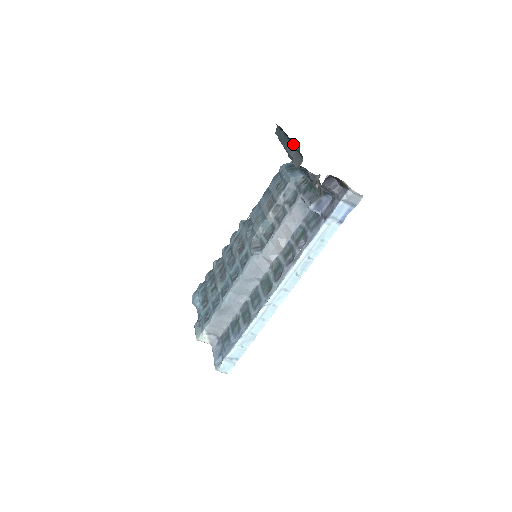
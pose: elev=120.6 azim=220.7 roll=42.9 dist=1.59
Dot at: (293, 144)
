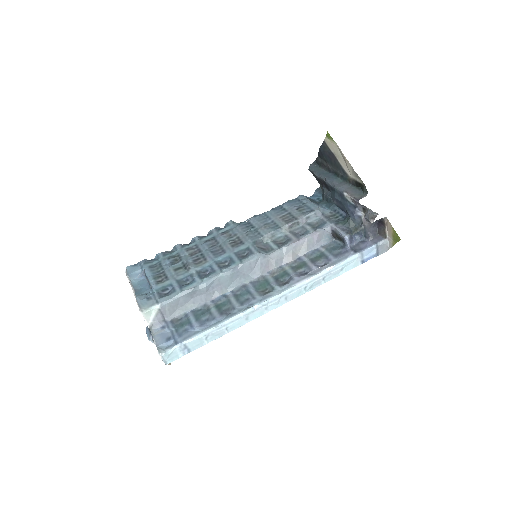
Dot at: (348, 181)
